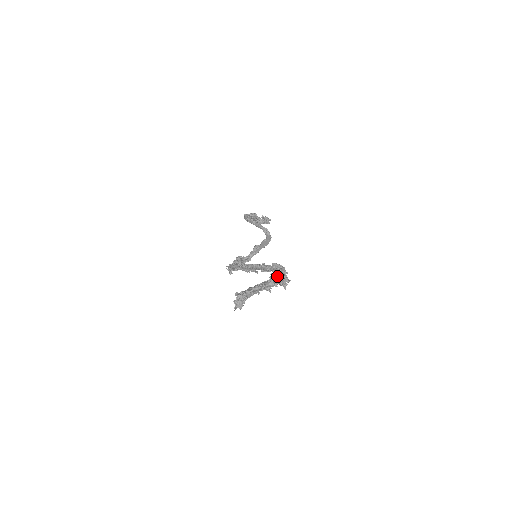
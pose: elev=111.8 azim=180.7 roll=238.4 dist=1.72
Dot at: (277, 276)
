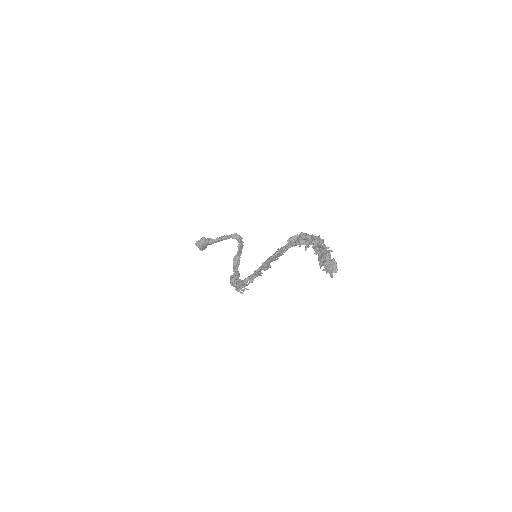
Dot at: (314, 237)
